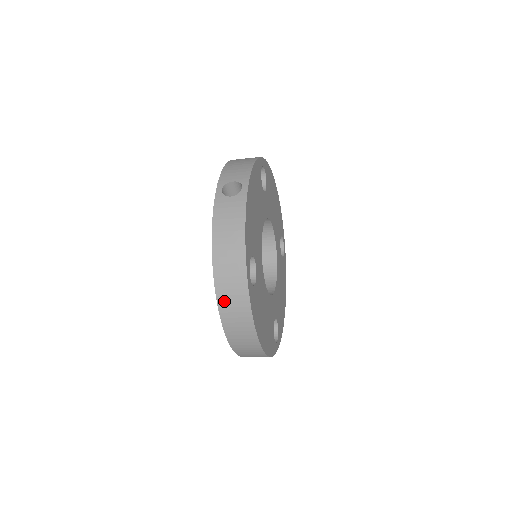
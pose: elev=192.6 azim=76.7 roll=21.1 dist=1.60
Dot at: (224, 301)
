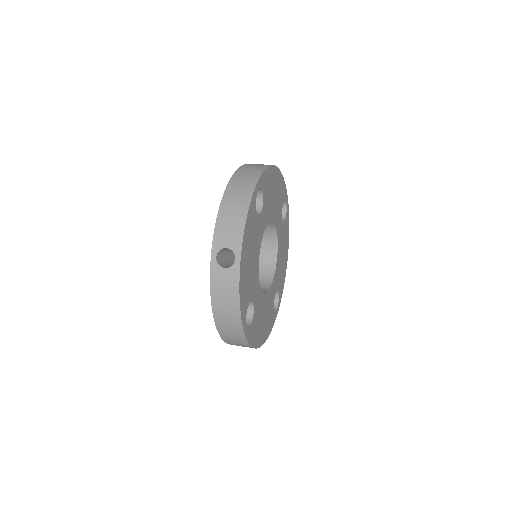
Dot at: (227, 339)
